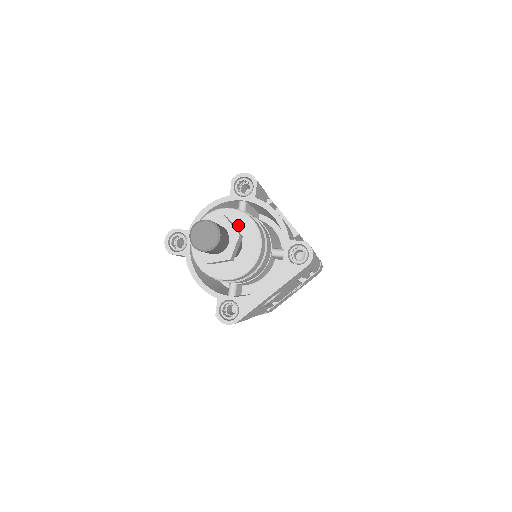
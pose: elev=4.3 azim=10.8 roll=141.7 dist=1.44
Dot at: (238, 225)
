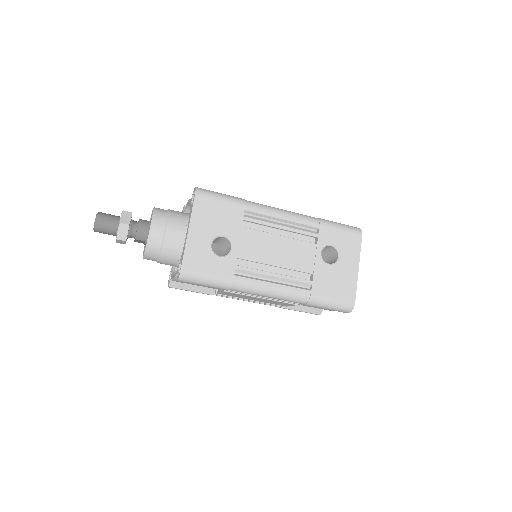
Dot at: occluded
